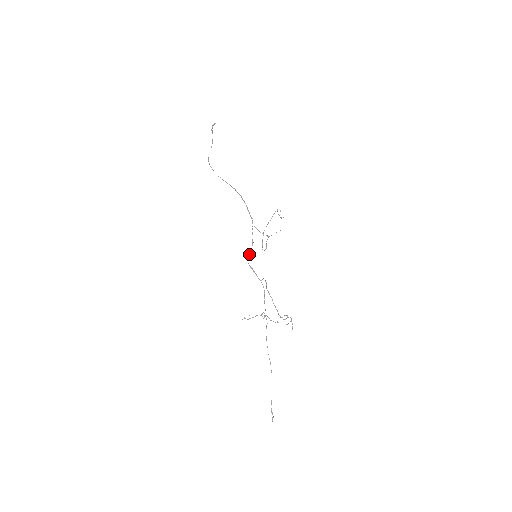
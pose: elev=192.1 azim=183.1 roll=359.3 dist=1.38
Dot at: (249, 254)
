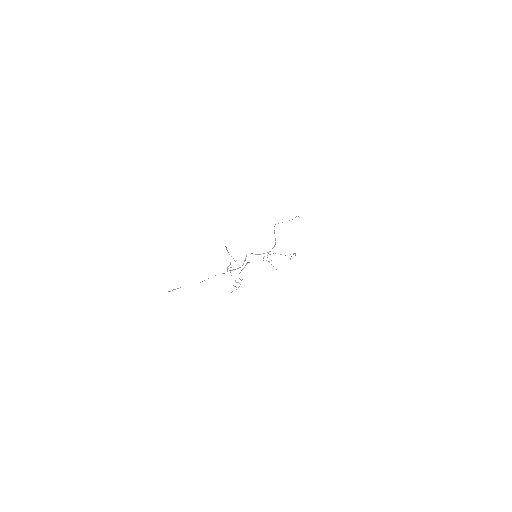
Dot at: occluded
